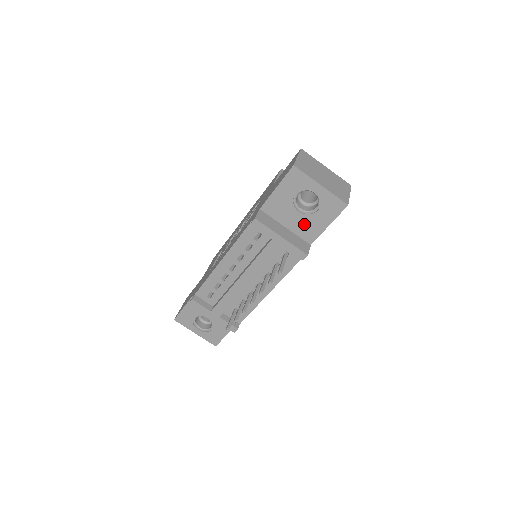
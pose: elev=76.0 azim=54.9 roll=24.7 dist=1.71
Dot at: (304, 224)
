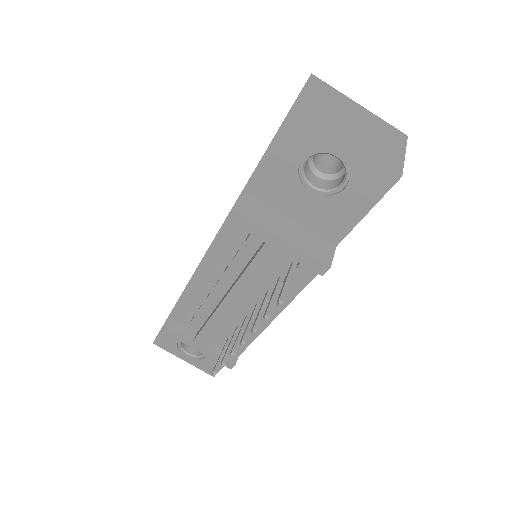
Dot at: (322, 212)
